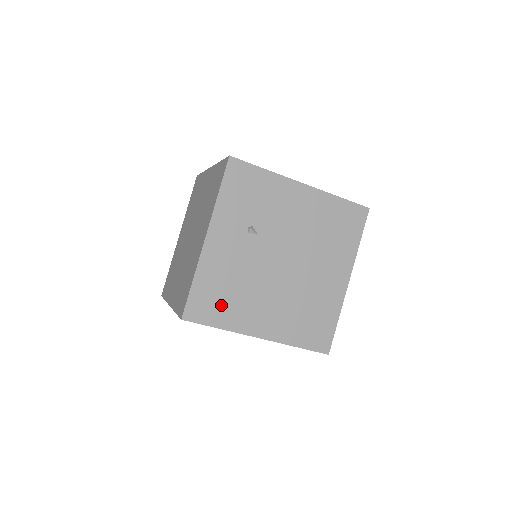
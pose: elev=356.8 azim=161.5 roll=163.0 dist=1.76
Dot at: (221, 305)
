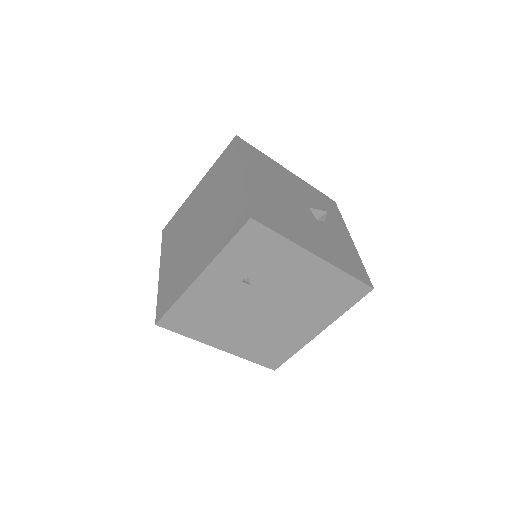
Dot at: (195, 323)
